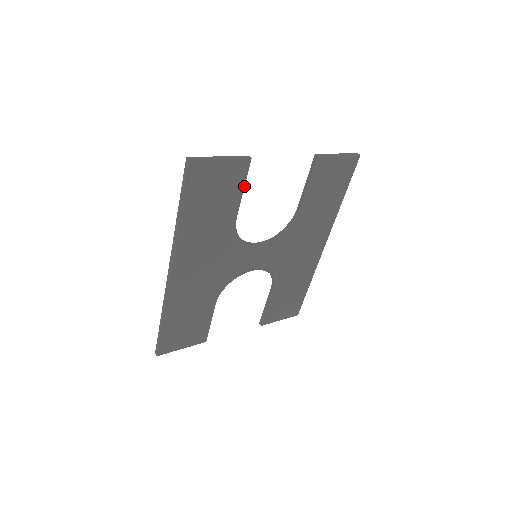
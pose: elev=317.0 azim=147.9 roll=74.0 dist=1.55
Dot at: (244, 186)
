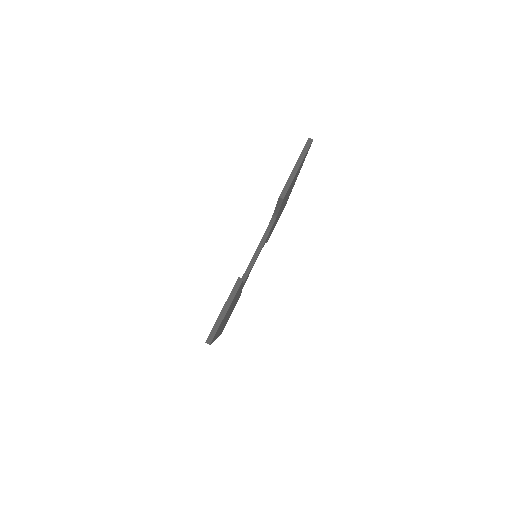
Dot at: (242, 282)
